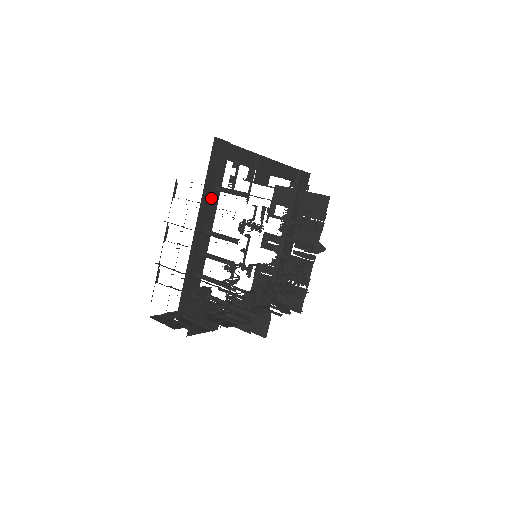
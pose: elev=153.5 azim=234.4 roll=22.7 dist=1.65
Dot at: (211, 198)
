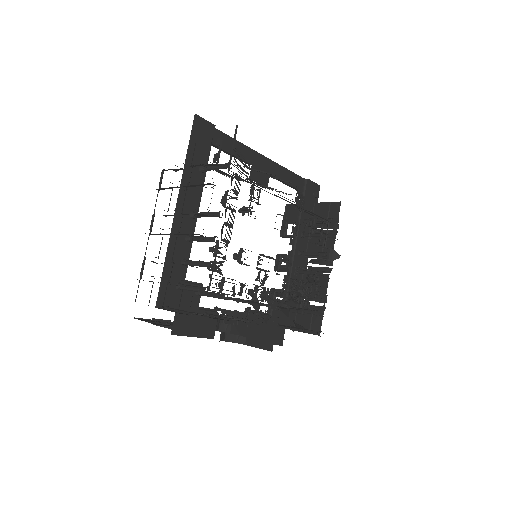
Dot at: (195, 178)
